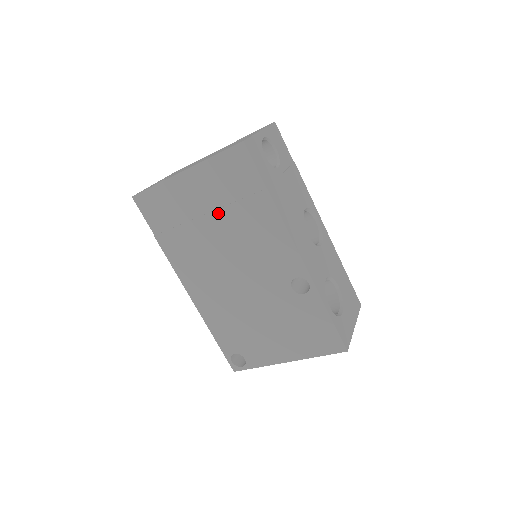
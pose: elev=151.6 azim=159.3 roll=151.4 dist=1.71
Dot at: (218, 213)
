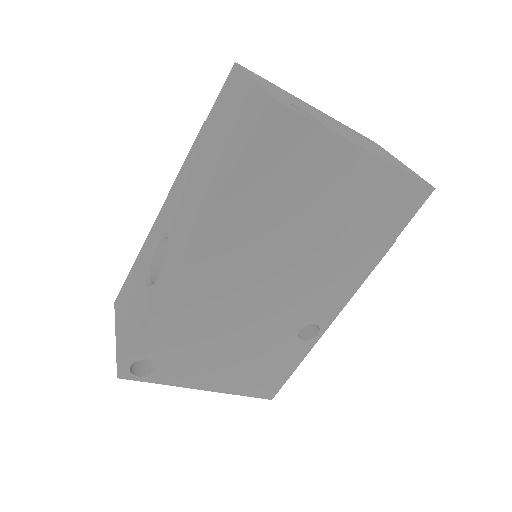
Dot at: (335, 220)
